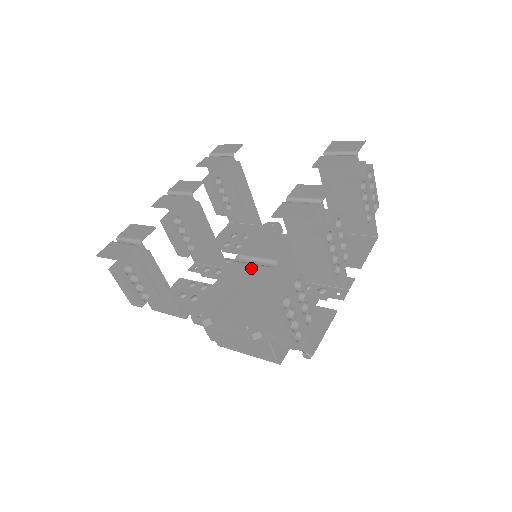
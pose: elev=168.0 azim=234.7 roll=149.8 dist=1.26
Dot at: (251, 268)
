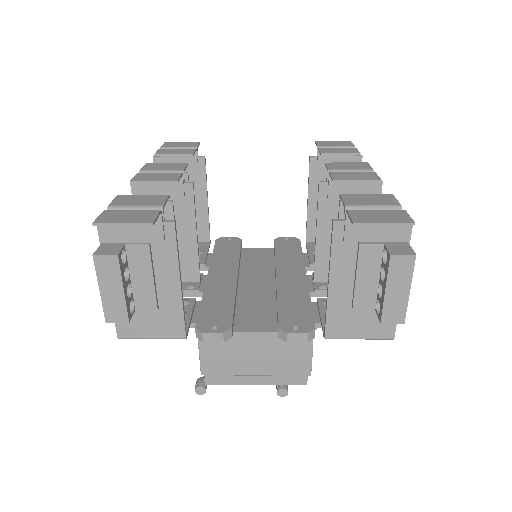
Dot at: (379, 212)
